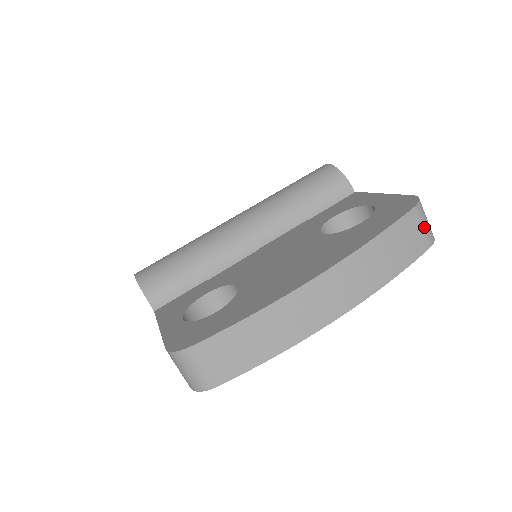
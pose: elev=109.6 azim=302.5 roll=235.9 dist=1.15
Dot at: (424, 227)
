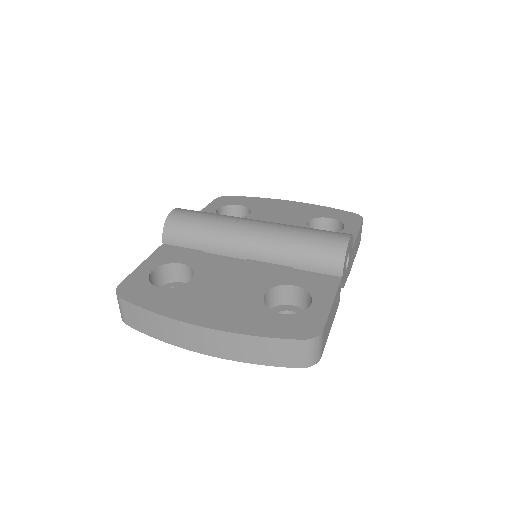
Dot at: (303, 355)
